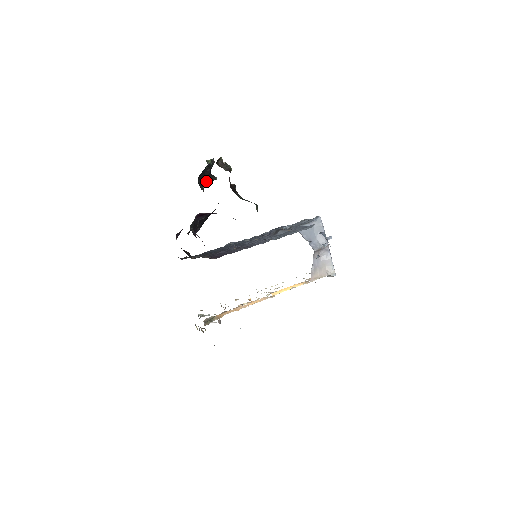
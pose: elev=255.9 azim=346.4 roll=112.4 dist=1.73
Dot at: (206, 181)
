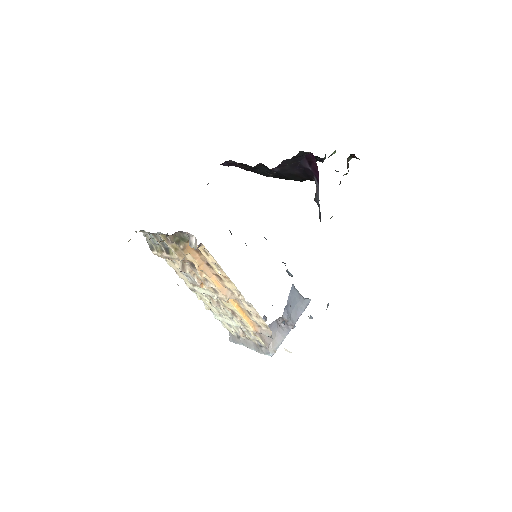
Dot at: occluded
